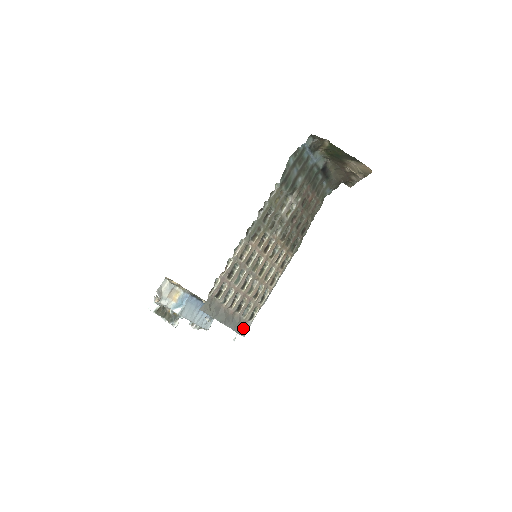
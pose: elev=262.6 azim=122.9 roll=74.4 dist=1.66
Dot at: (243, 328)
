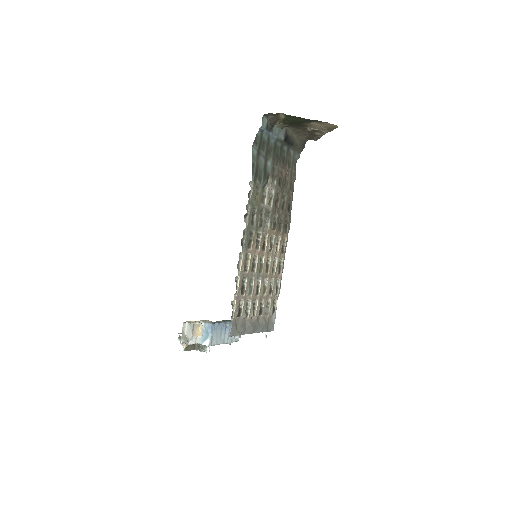
Dot at: (270, 324)
